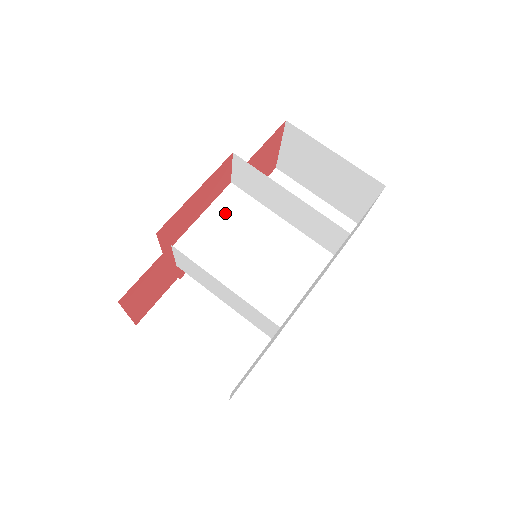
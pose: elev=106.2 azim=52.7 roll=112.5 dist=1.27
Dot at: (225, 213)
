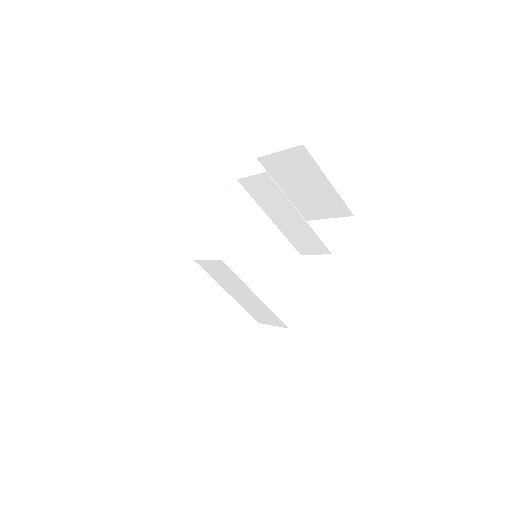
Dot at: (231, 210)
